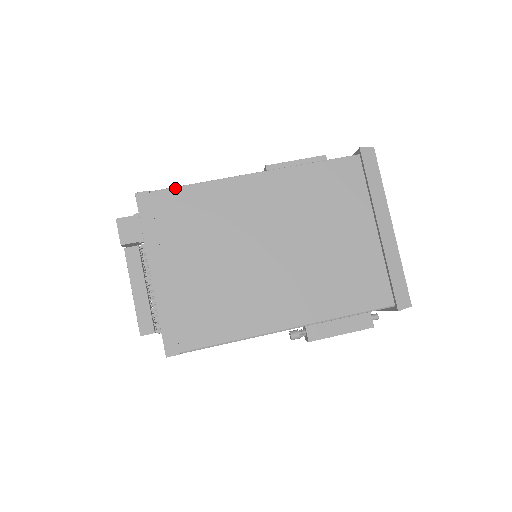
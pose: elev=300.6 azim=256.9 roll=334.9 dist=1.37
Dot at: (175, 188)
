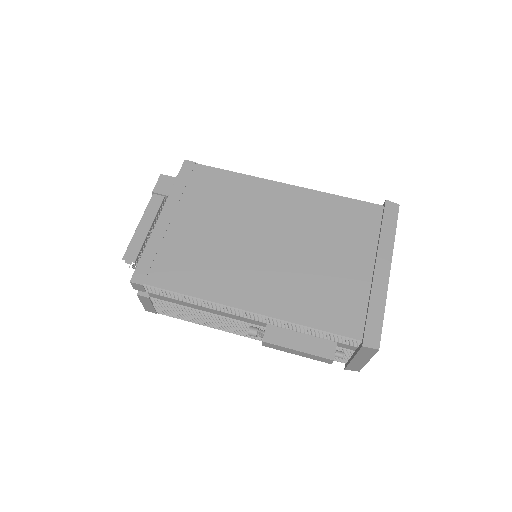
Dot at: (216, 168)
